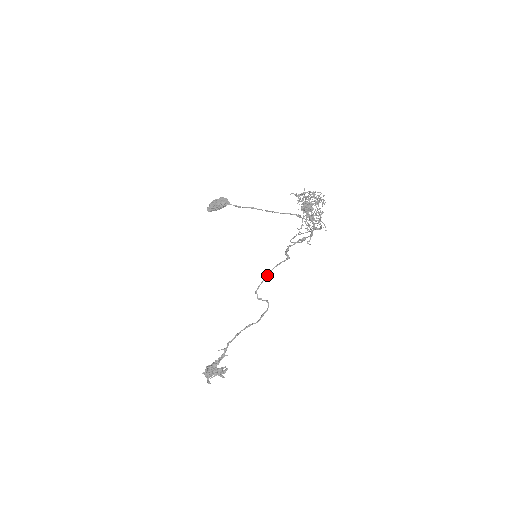
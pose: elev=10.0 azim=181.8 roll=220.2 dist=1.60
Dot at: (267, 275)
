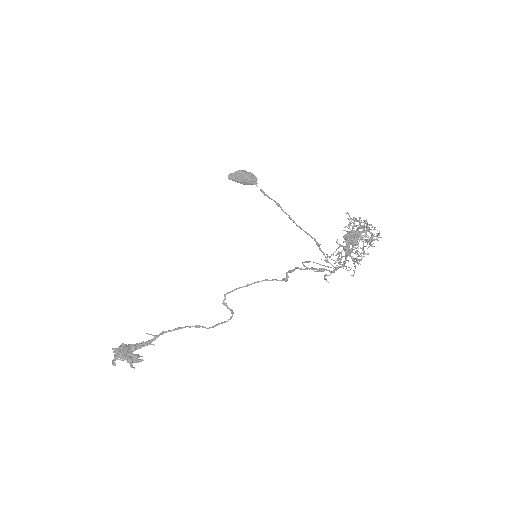
Dot at: (250, 284)
